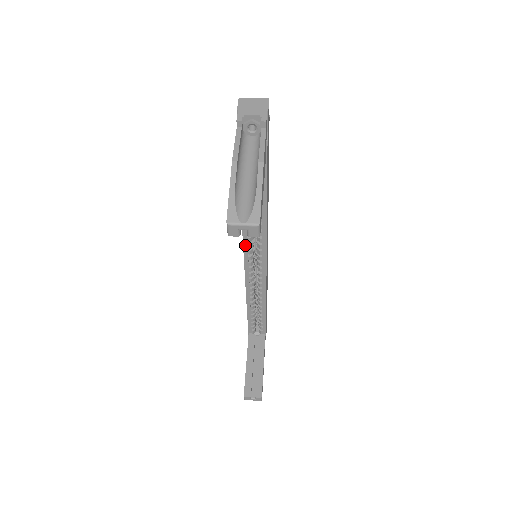
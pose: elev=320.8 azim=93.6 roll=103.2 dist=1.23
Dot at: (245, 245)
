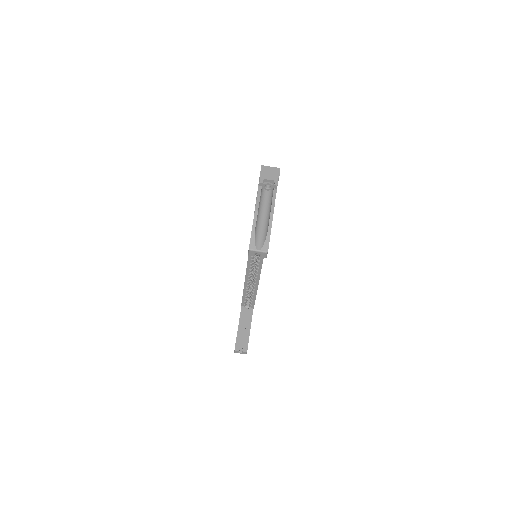
Dot at: occluded
